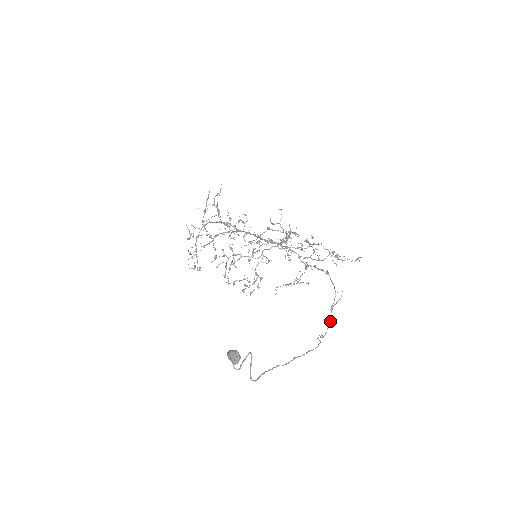
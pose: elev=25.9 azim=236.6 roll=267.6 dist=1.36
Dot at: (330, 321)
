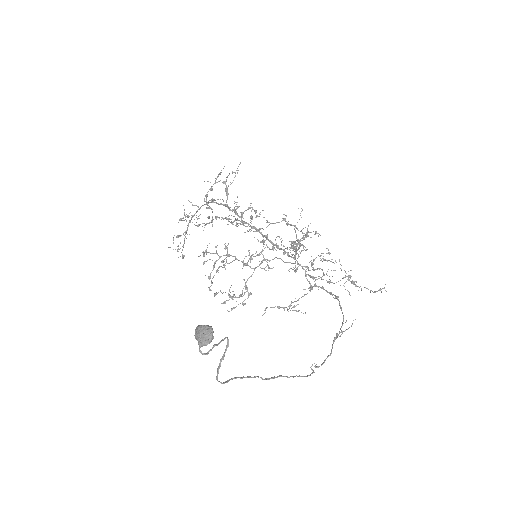
Dot at: occluded
